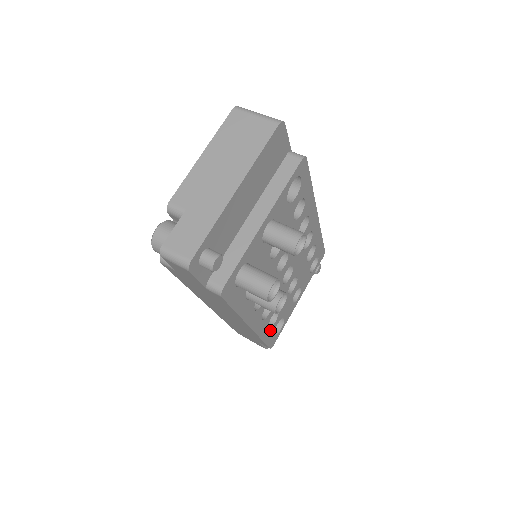
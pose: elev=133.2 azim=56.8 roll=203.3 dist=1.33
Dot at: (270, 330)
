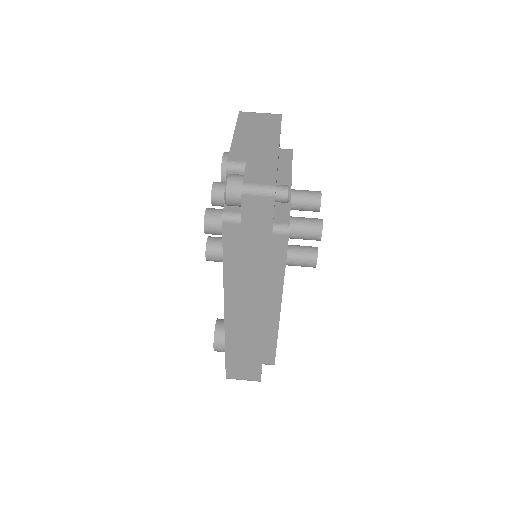
Dot at: occluded
